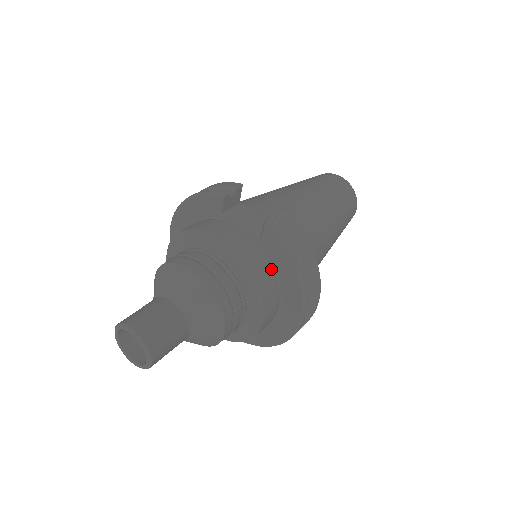
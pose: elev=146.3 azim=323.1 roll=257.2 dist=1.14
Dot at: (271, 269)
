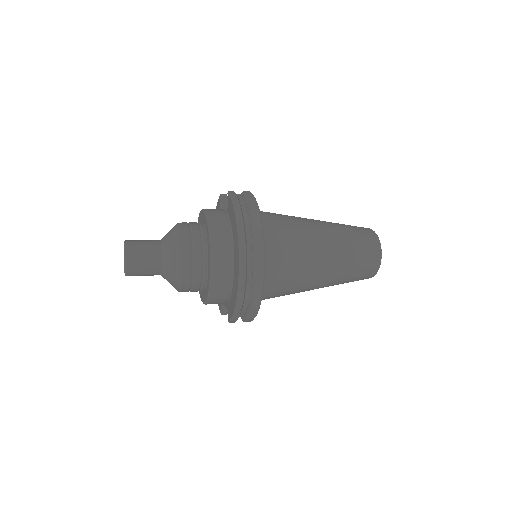
Dot at: (228, 224)
